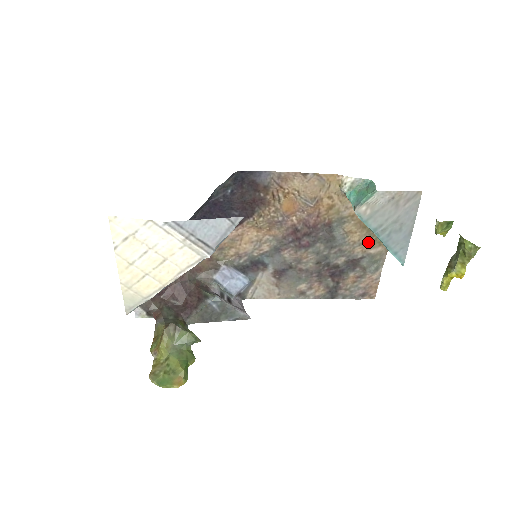
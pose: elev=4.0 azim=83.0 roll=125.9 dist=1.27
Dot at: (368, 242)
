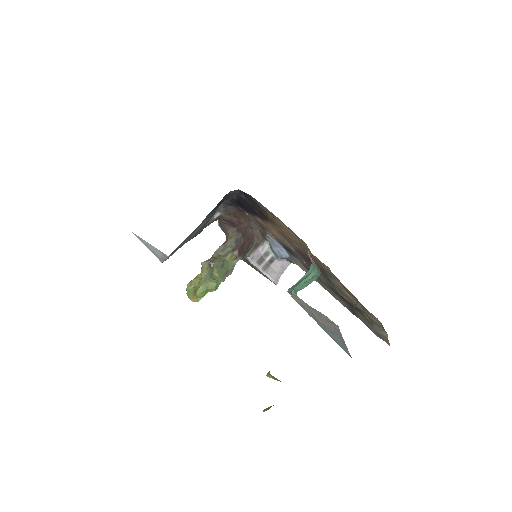
Dot at: (362, 307)
